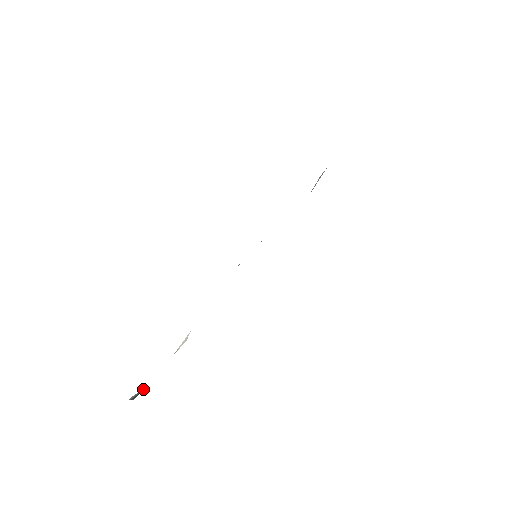
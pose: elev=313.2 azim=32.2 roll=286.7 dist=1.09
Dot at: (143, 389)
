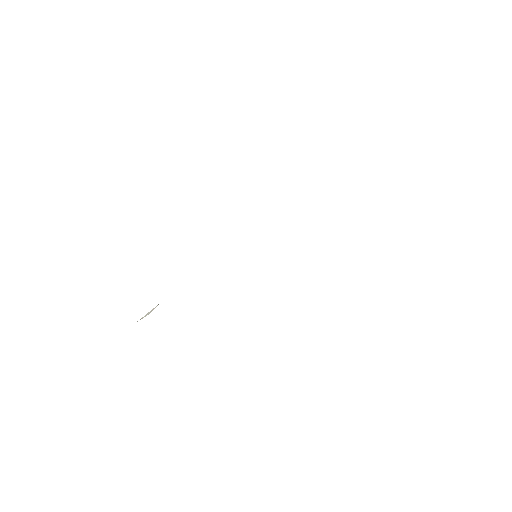
Dot at: occluded
